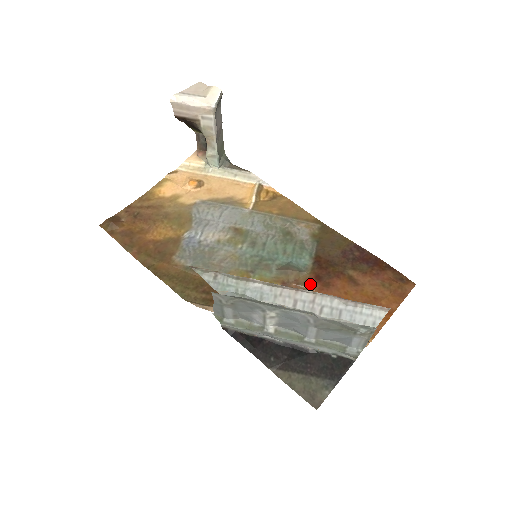
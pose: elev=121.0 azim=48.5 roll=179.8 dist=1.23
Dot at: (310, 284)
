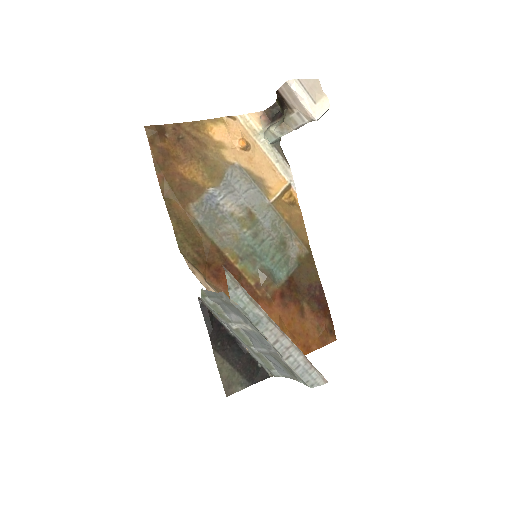
Dot at: (274, 296)
